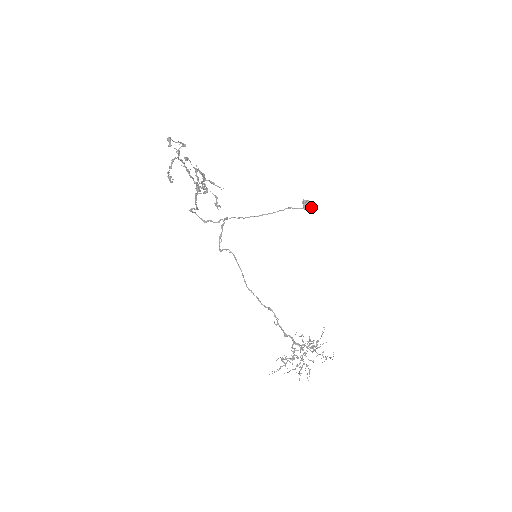
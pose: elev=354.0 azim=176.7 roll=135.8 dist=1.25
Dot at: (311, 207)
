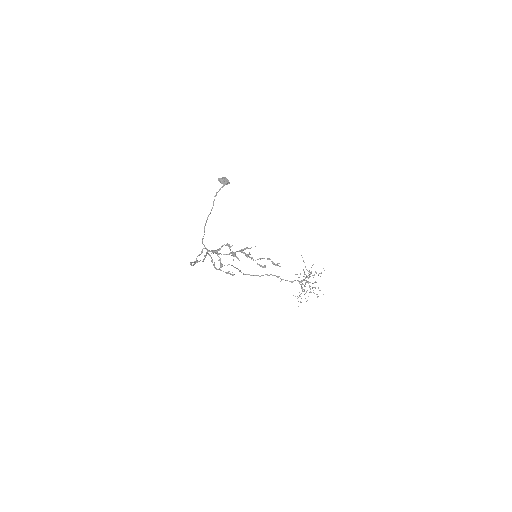
Dot at: (227, 180)
